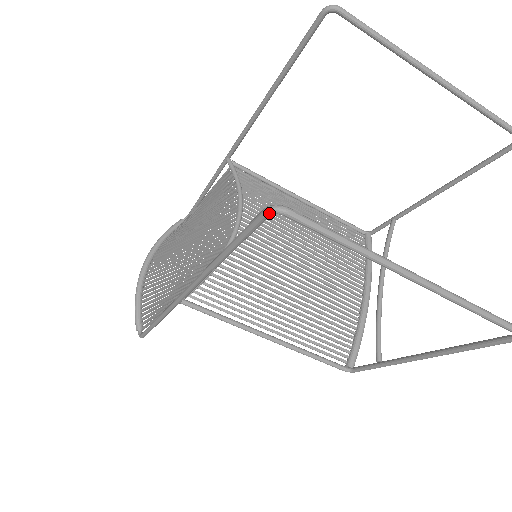
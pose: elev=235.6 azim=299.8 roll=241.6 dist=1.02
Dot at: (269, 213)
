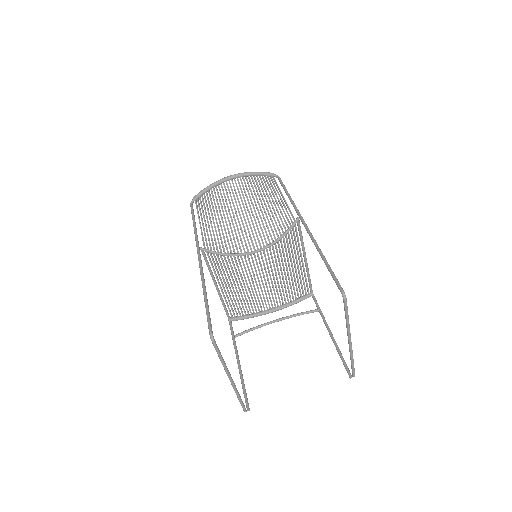
Dot at: (210, 335)
